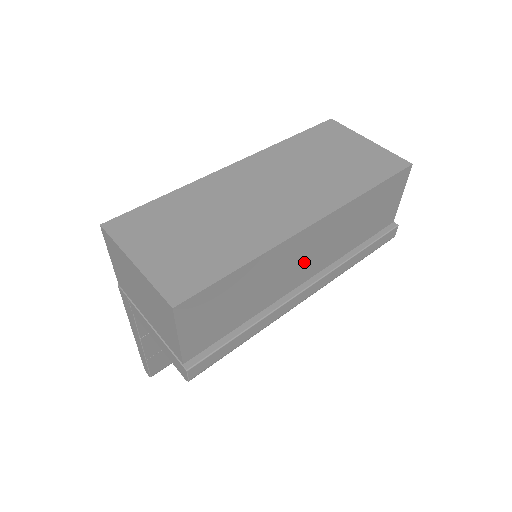
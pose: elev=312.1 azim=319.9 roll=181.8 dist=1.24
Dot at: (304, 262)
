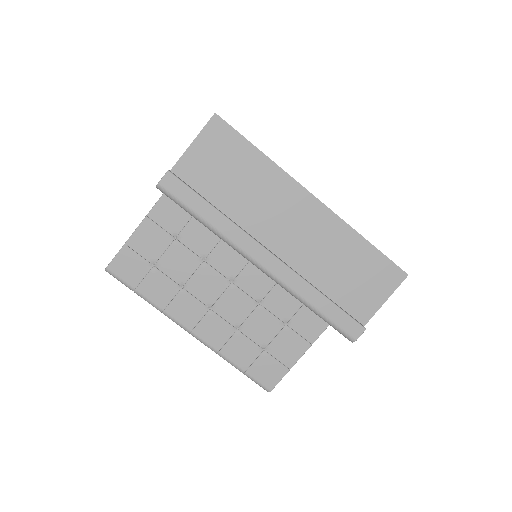
Dot at: (287, 227)
